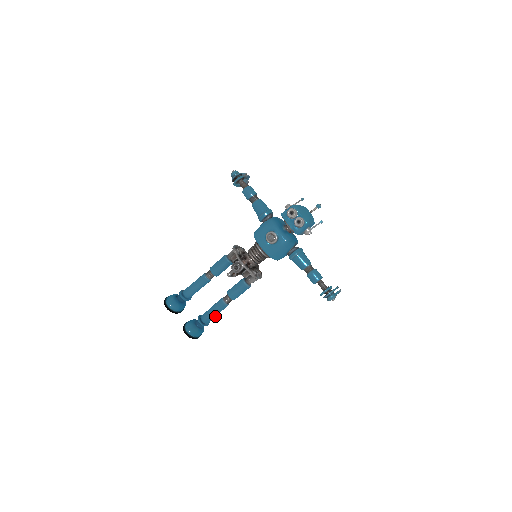
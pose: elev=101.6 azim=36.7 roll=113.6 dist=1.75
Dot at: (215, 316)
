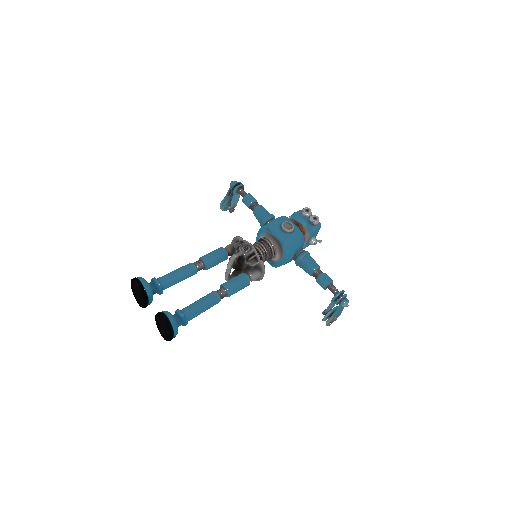
Dot at: (200, 313)
